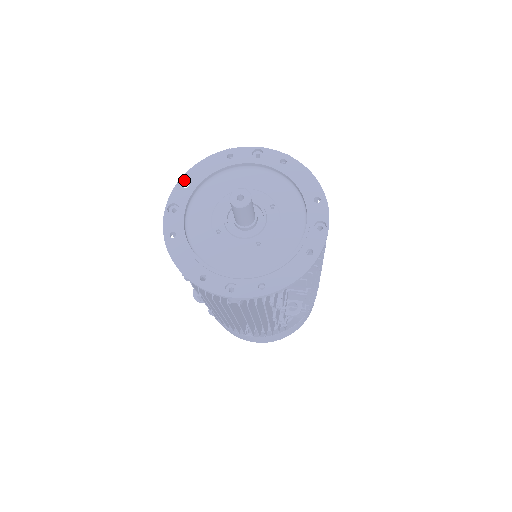
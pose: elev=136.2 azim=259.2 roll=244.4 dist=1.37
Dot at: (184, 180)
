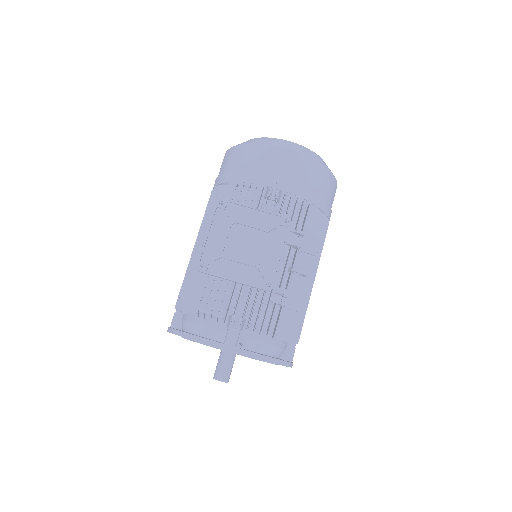
Dot at: occluded
